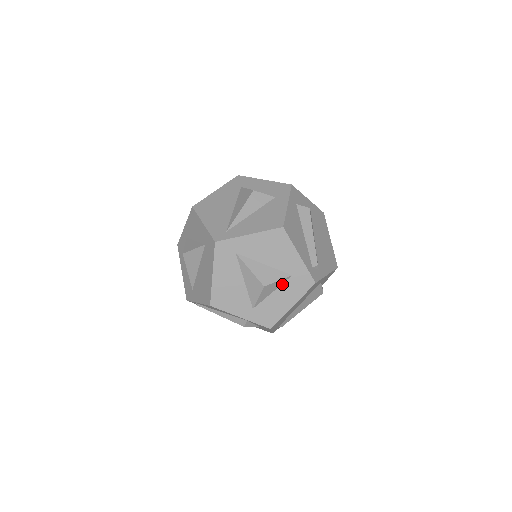
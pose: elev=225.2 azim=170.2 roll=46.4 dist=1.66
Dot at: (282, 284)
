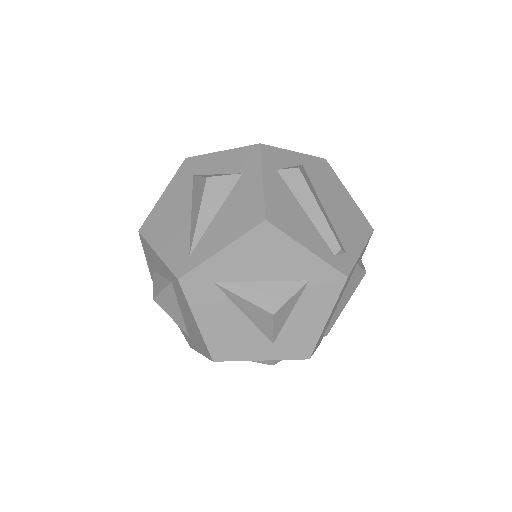
Dot at: (299, 297)
